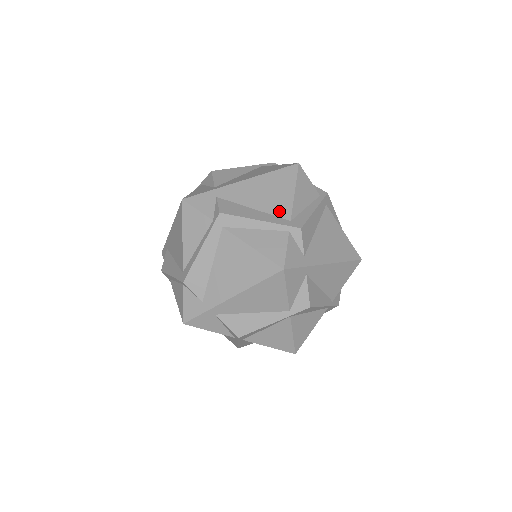
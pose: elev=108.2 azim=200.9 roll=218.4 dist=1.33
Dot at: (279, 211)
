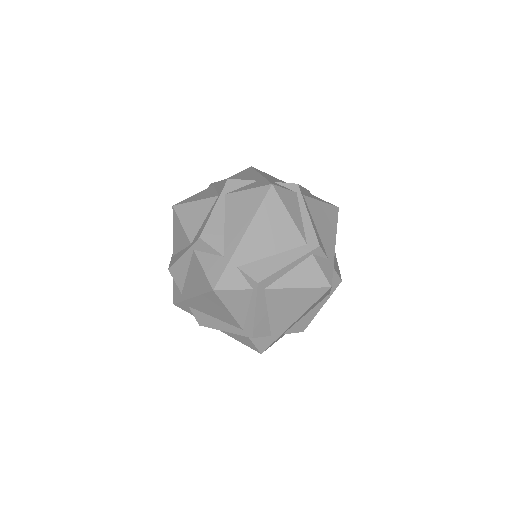
Dot at: (293, 242)
